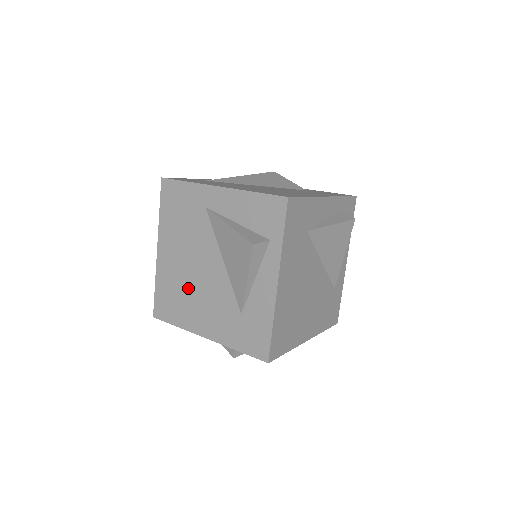
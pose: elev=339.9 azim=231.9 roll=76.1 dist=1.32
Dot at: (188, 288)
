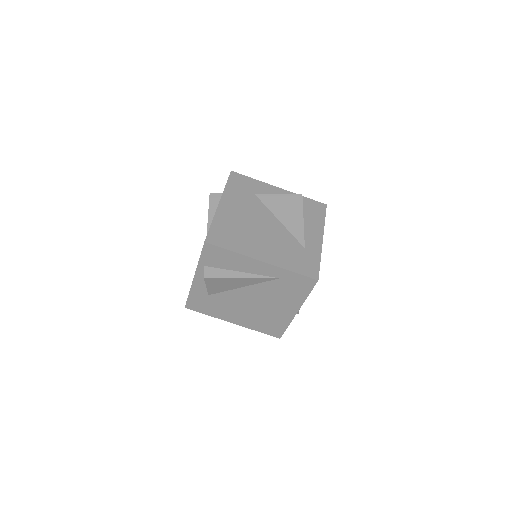
Dot at: occluded
